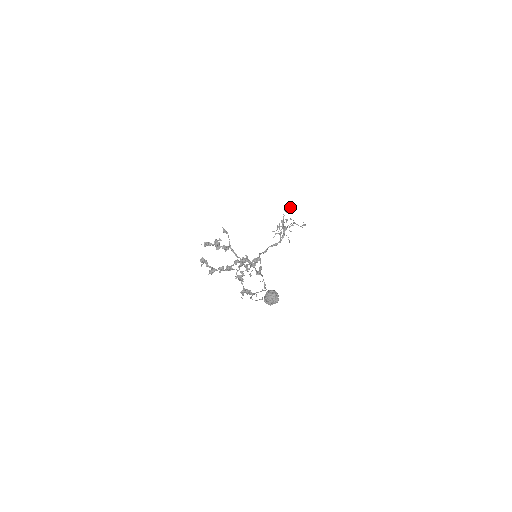
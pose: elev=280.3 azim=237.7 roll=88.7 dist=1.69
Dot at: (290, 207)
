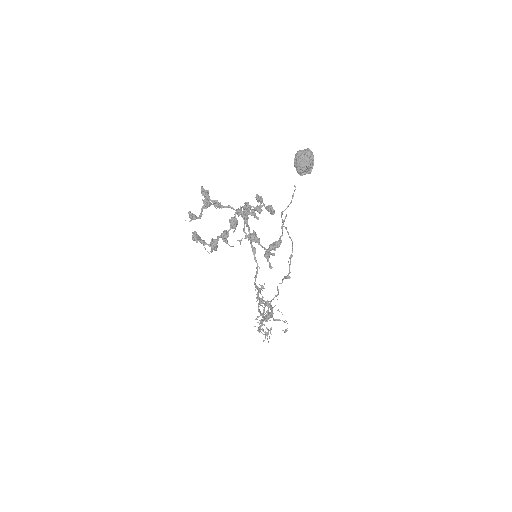
Dot at: (259, 316)
